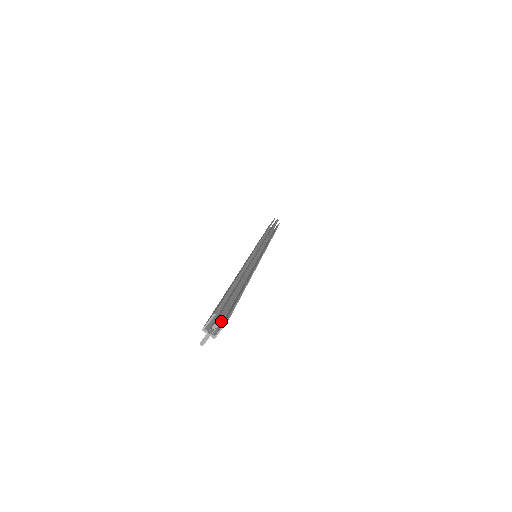
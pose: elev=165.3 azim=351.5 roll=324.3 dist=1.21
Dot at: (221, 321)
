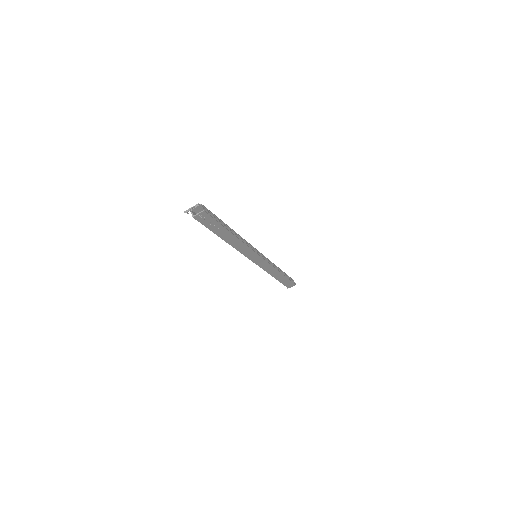
Dot at: (203, 222)
